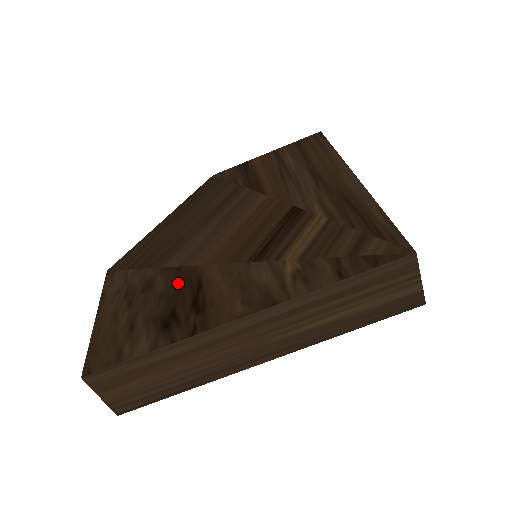
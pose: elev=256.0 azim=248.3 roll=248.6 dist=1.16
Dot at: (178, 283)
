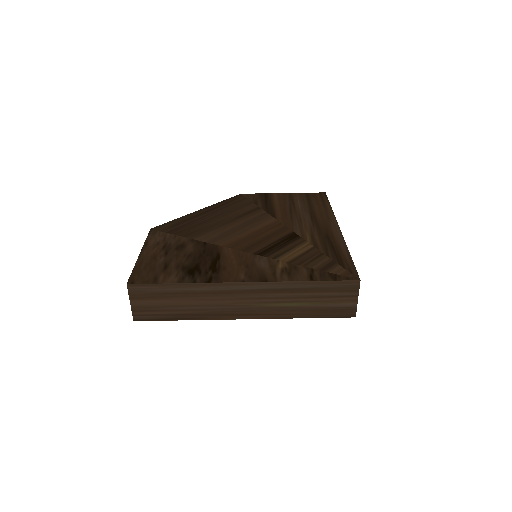
Dot at: (203, 251)
